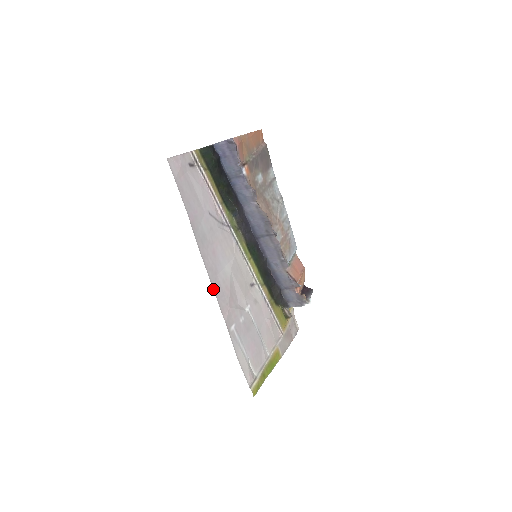
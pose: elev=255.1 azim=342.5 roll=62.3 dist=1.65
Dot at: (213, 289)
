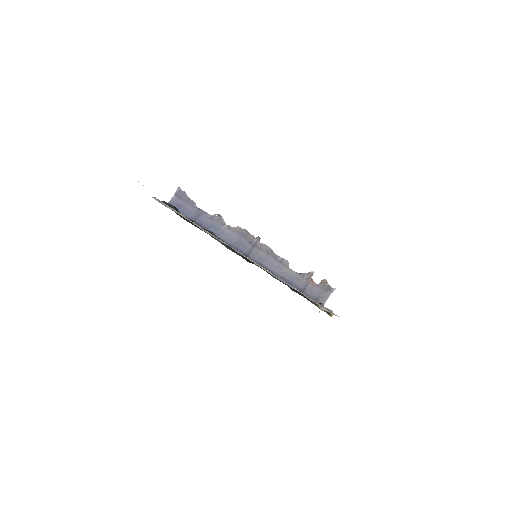
Dot at: occluded
